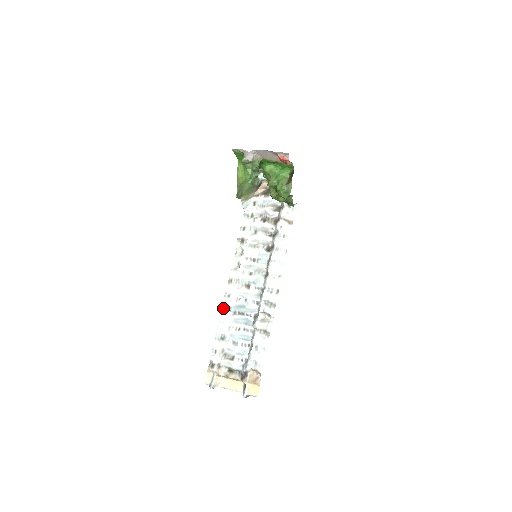
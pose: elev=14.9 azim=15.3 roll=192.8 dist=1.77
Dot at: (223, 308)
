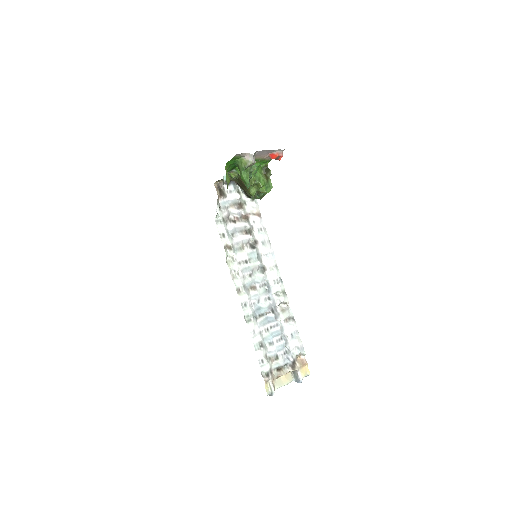
Dot at: (246, 319)
